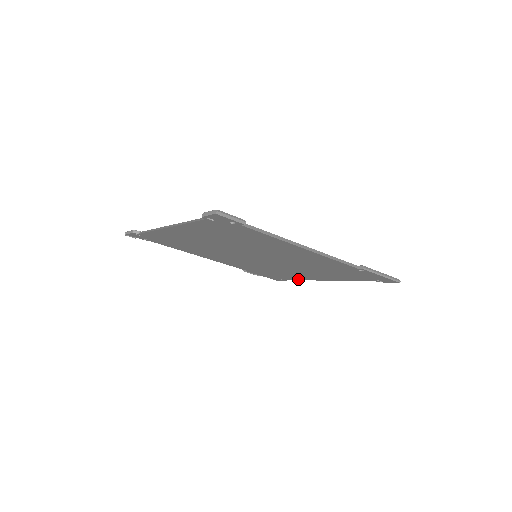
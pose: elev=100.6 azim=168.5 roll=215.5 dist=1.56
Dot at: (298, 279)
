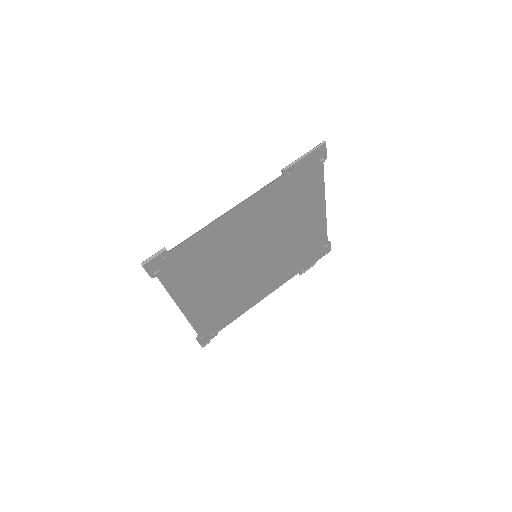
Dot at: (324, 231)
